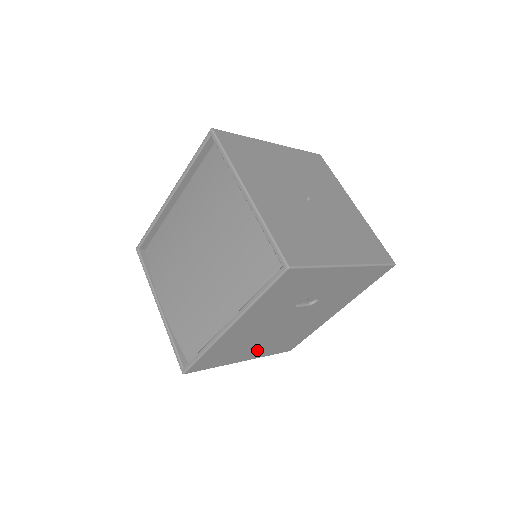
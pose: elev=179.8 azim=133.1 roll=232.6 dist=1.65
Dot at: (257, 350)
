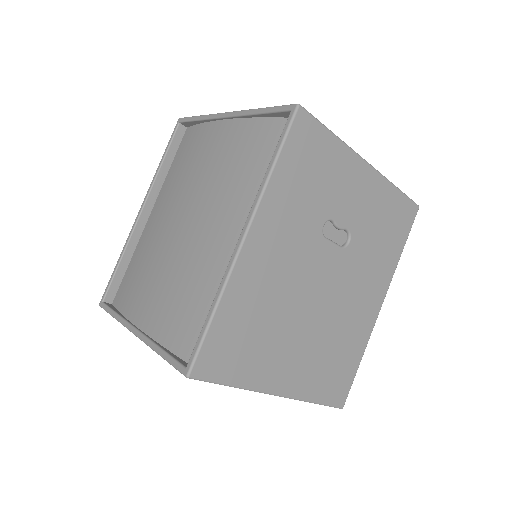
Dot at: (294, 364)
